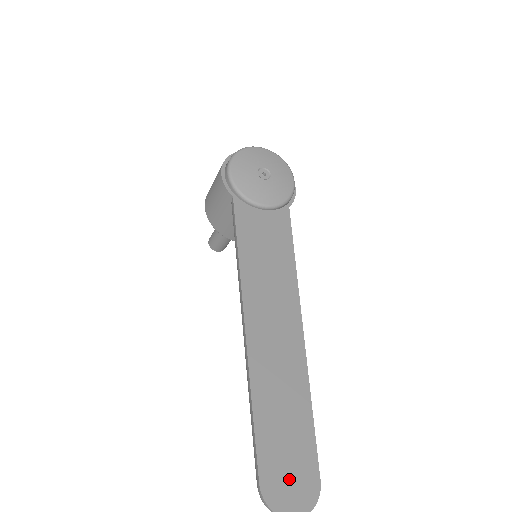
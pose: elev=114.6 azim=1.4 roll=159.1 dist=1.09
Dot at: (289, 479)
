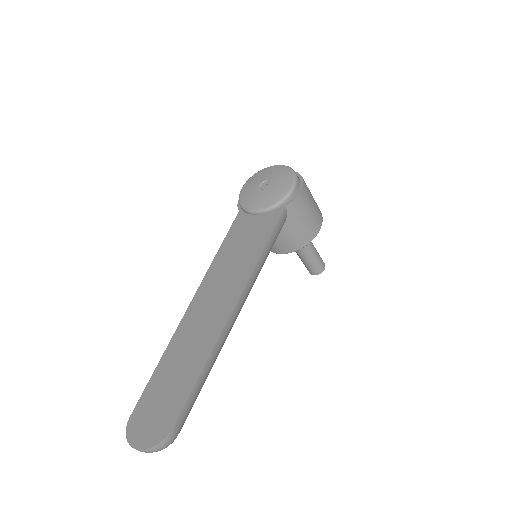
Dot at: (151, 418)
